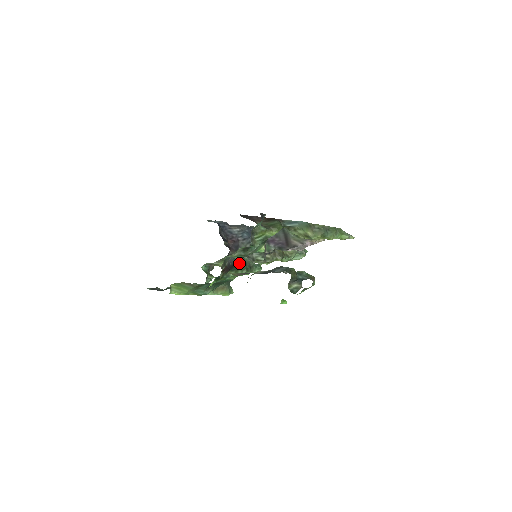
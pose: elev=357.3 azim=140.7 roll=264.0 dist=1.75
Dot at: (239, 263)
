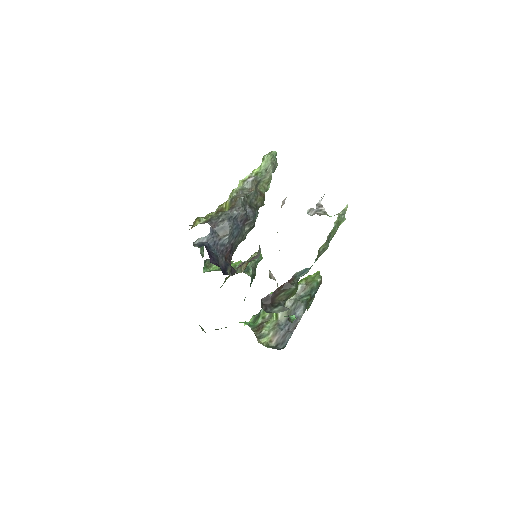
Dot at: occluded
